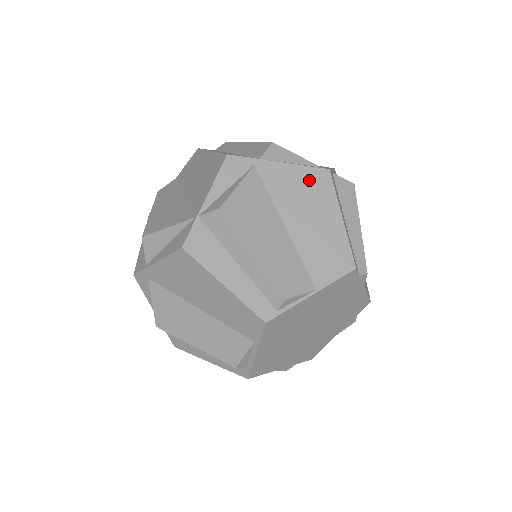
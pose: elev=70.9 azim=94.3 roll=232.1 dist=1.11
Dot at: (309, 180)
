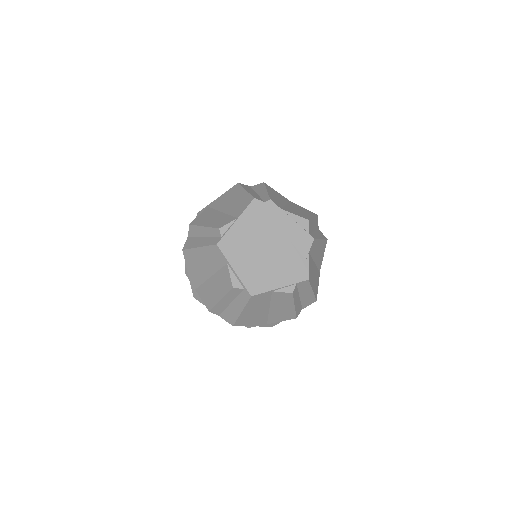
Dot at: (230, 192)
